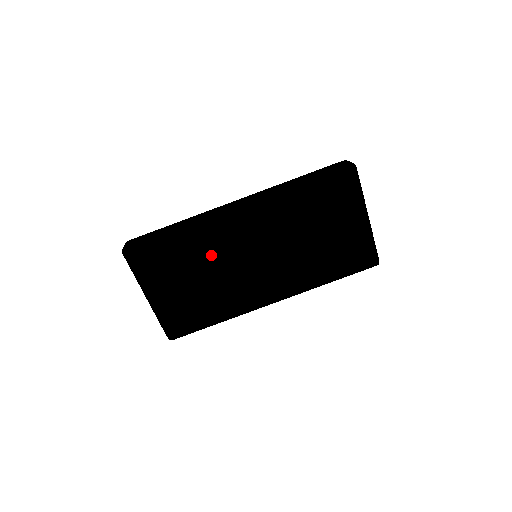
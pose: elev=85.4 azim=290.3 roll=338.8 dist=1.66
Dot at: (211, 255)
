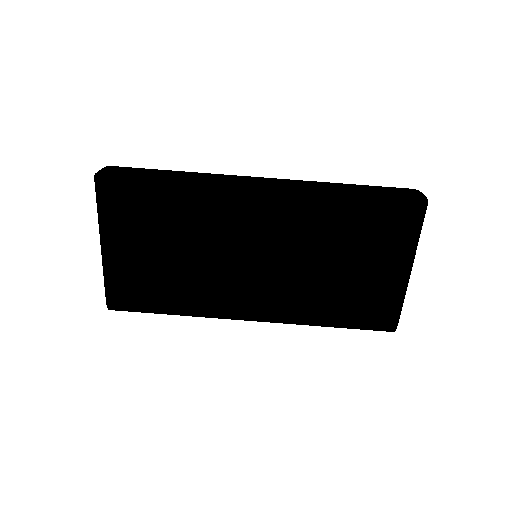
Dot at: (202, 230)
